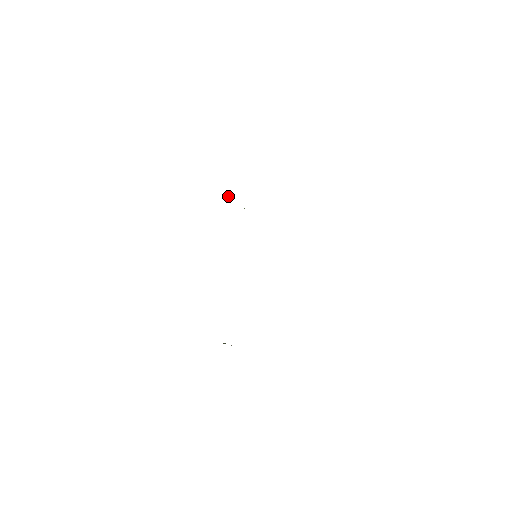
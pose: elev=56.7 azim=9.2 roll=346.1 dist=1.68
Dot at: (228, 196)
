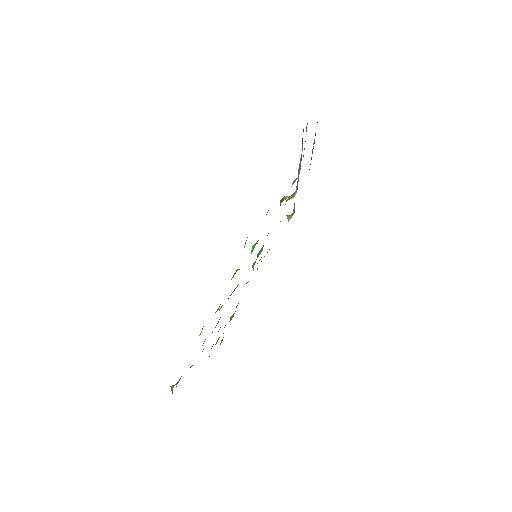
Dot at: occluded
